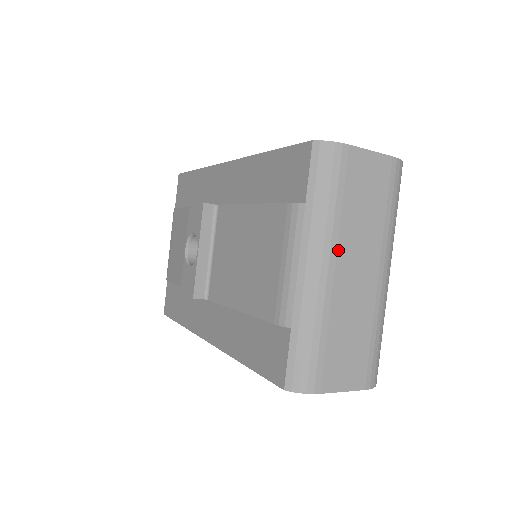
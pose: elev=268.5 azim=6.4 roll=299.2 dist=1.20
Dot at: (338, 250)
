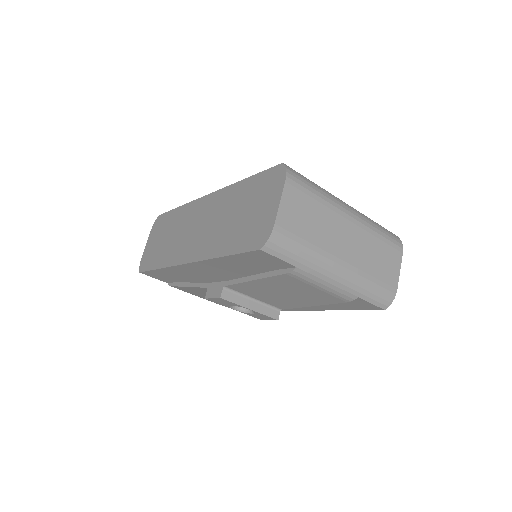
Dot at: (333, 254)
